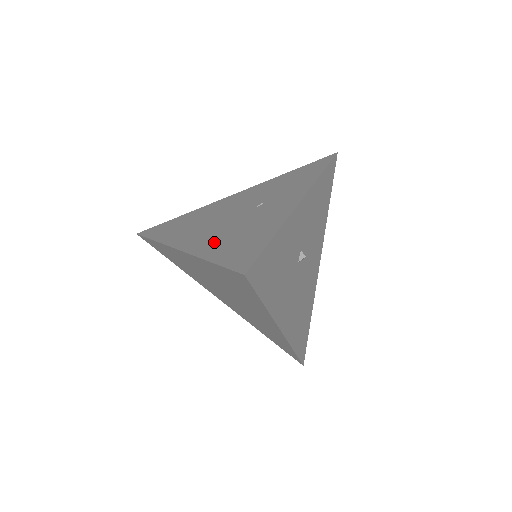
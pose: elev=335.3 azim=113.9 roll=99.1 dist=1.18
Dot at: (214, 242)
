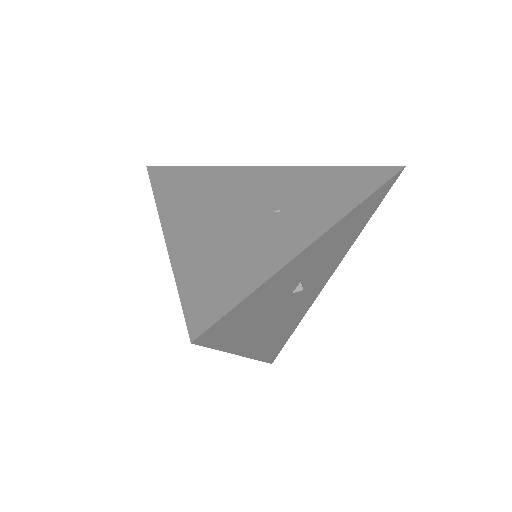
Dot at: (199, 248)
